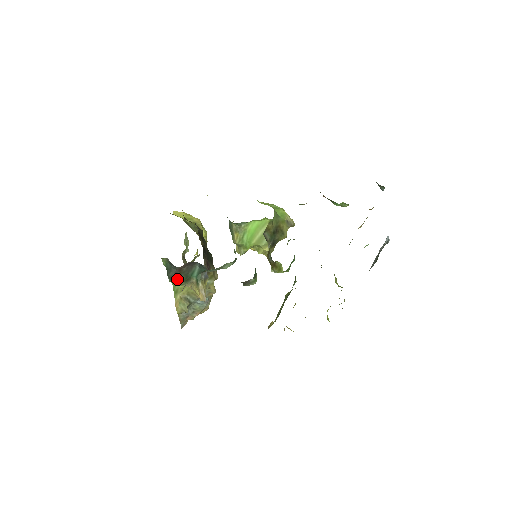
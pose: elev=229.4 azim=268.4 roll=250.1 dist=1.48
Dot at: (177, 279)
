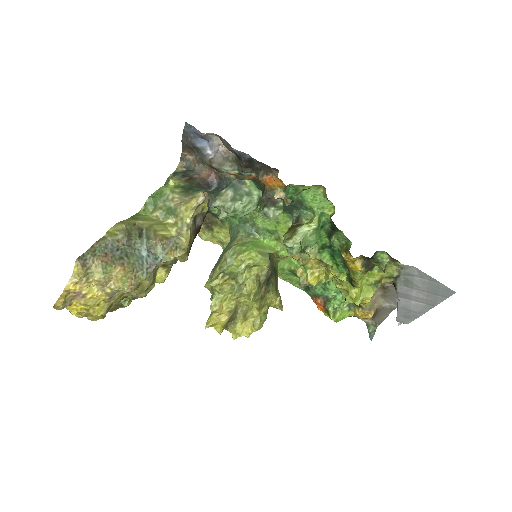
Dot at: (179, 182)
